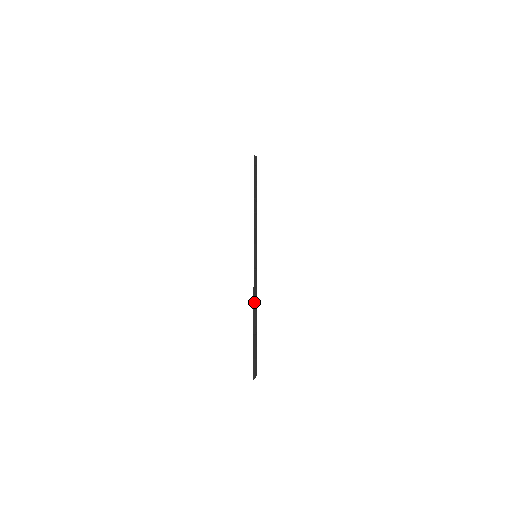
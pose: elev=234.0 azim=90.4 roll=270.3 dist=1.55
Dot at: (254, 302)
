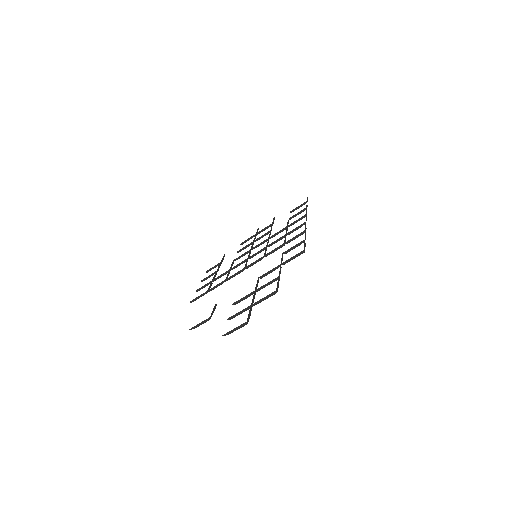
Dot at: (278, 286)
